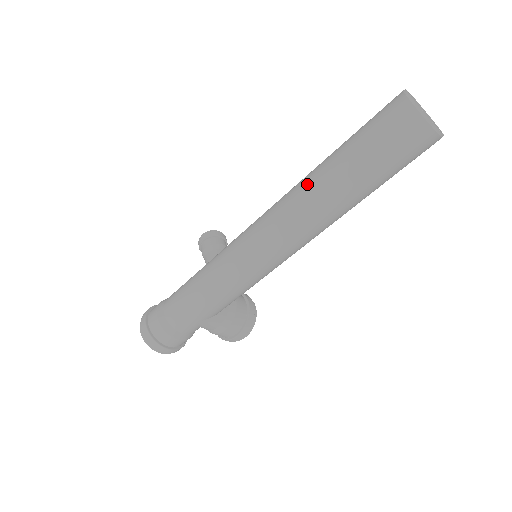
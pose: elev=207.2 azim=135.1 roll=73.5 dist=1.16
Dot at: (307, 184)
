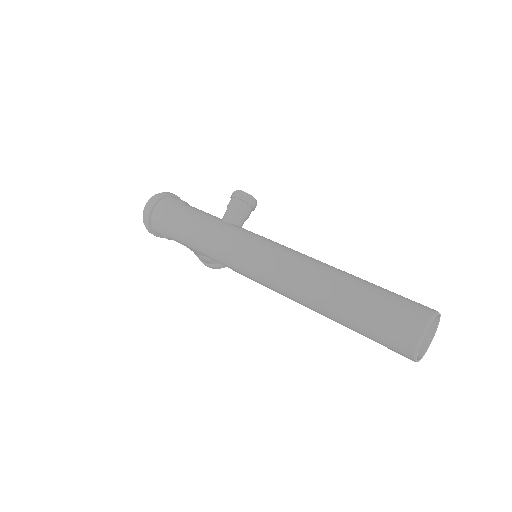
Dot at: (319, 282)
